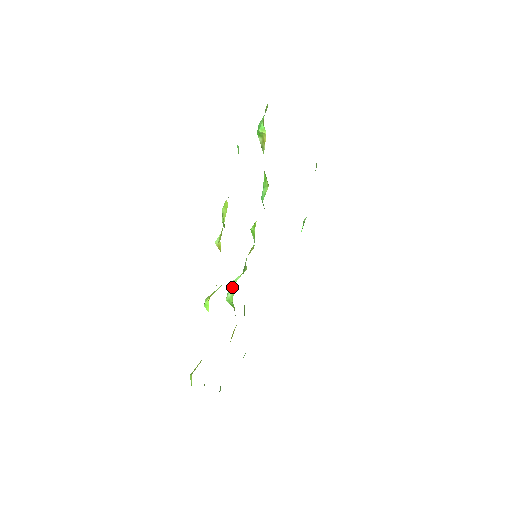
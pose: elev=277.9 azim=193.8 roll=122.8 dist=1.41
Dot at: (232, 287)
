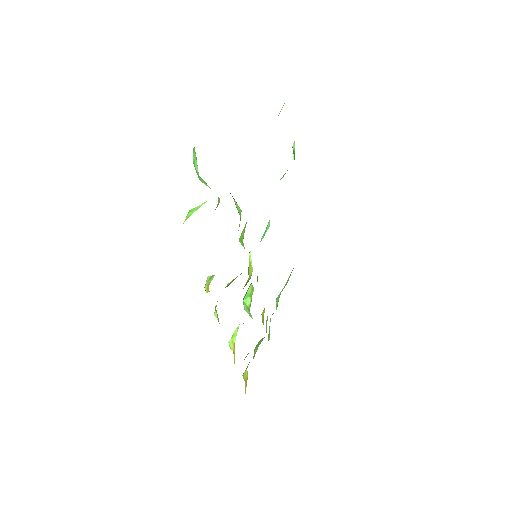
Dot at: (246, 307)
